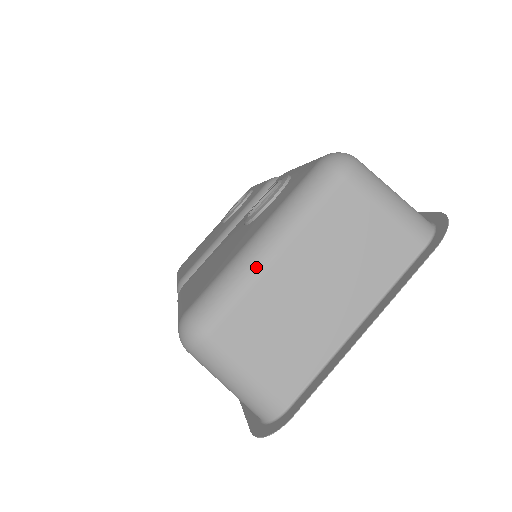
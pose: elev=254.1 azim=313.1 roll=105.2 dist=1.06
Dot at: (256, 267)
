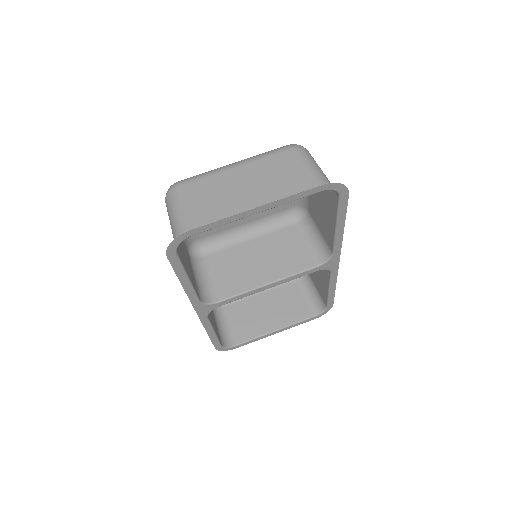
Dot at: (222, 168)
